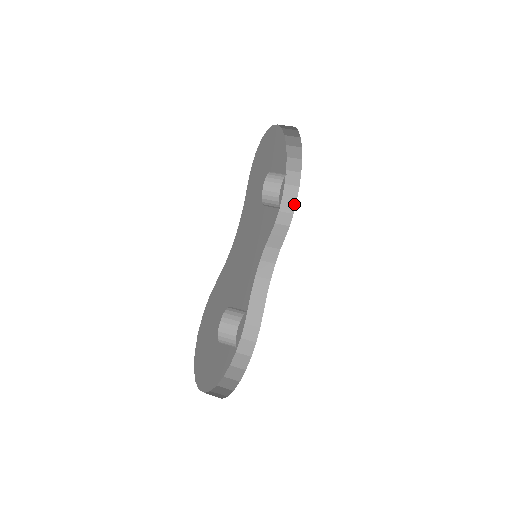
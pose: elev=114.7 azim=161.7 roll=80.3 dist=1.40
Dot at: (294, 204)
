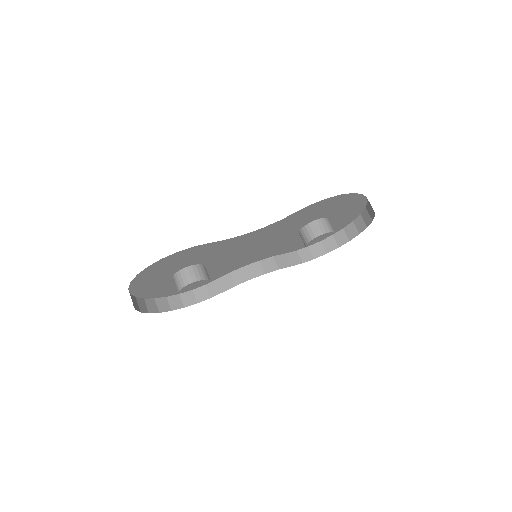
Dot at: (322, 254)
